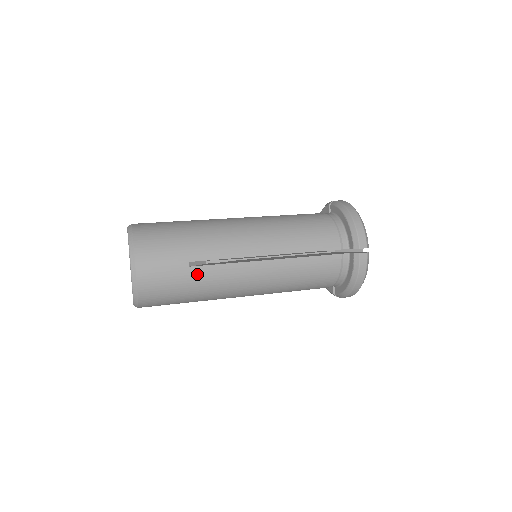
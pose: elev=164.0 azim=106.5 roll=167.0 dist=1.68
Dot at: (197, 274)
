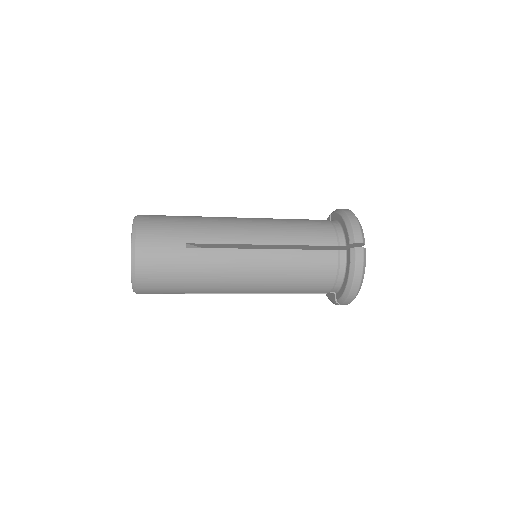
Dot at: (193, 256)
